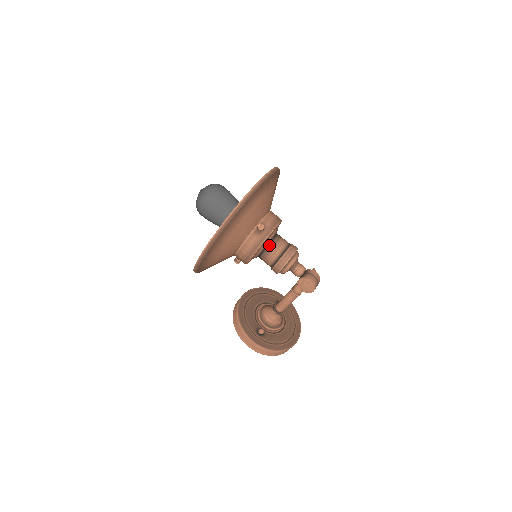
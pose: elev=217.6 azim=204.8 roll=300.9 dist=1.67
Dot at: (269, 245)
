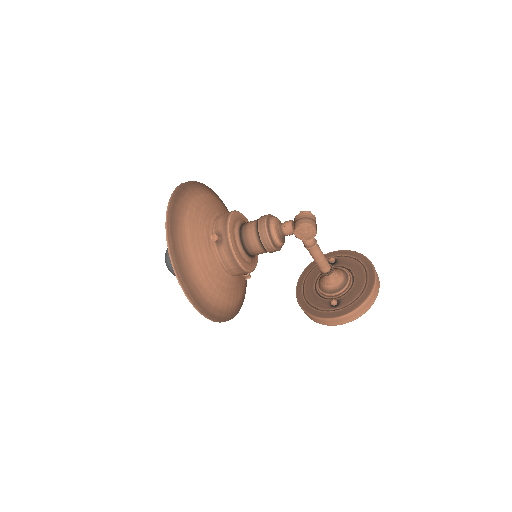
Dot at: (243, 240)
